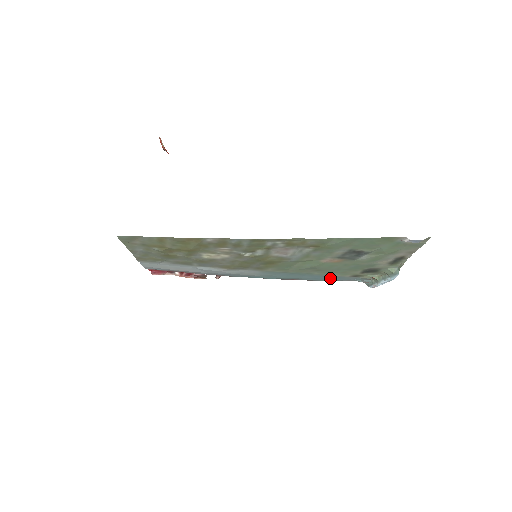
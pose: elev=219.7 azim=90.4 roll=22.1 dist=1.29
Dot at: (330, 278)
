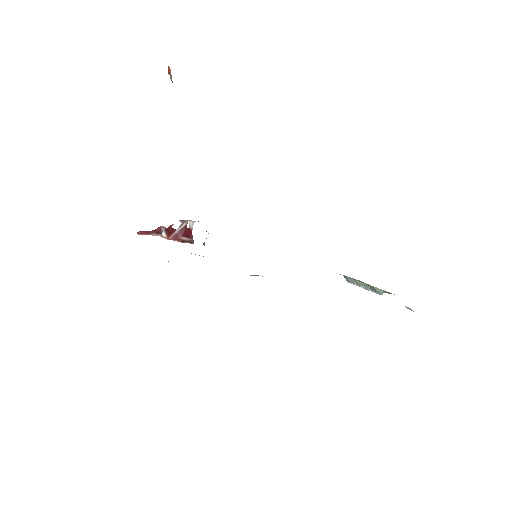
Dot at: occluded
